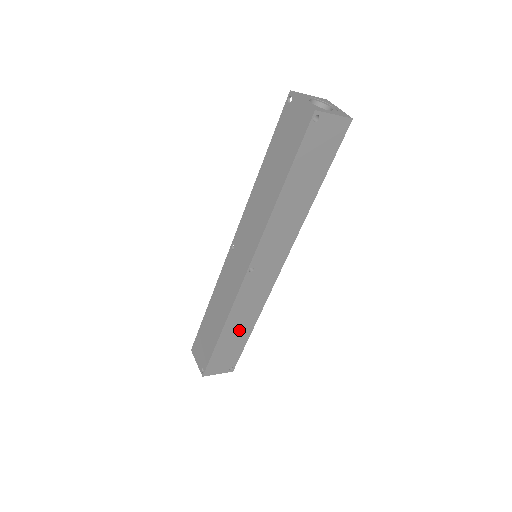
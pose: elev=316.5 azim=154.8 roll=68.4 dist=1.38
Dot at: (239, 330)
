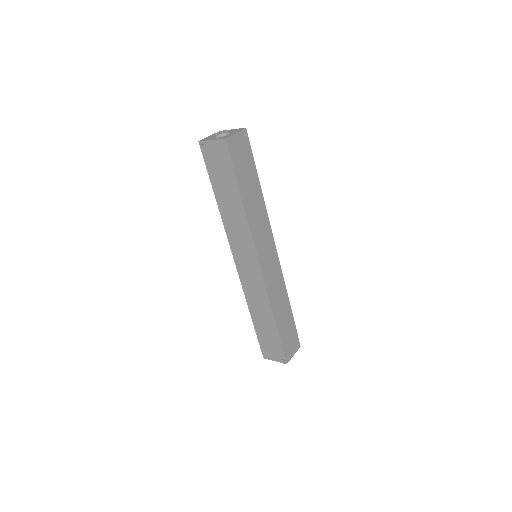
Dot at: (264, 319)
